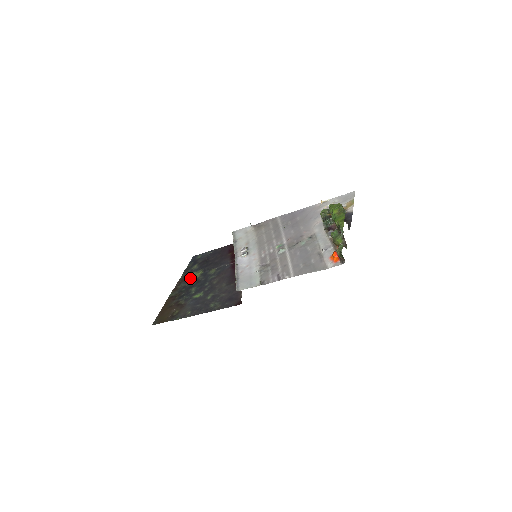
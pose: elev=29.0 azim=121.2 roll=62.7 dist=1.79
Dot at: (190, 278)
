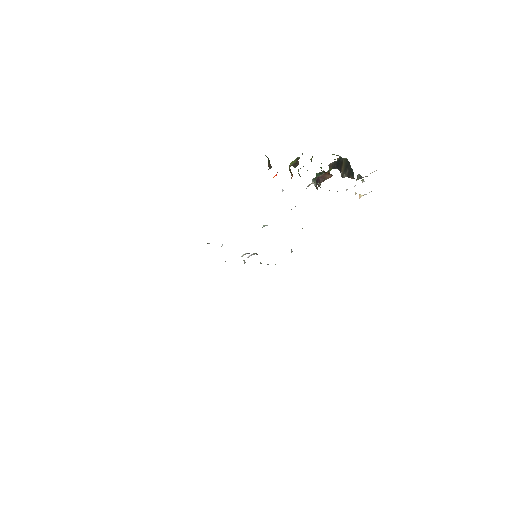
Dot at: occluded
